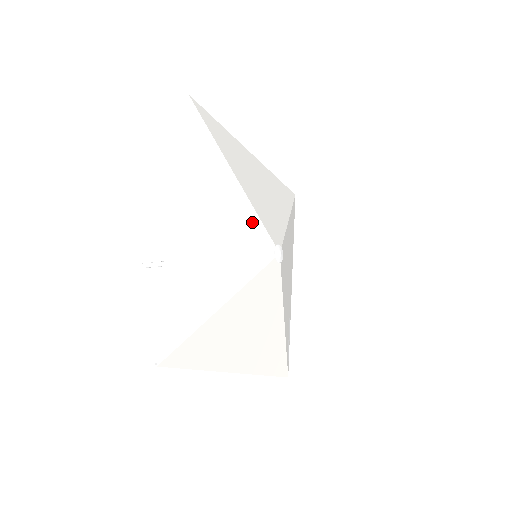
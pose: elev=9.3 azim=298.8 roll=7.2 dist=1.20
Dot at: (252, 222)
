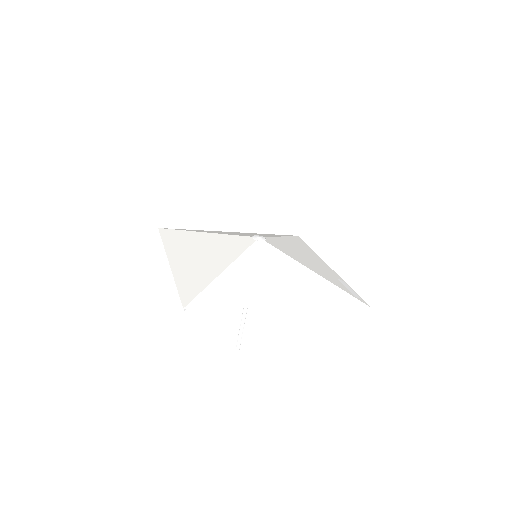
Dot at: (227, 239)
